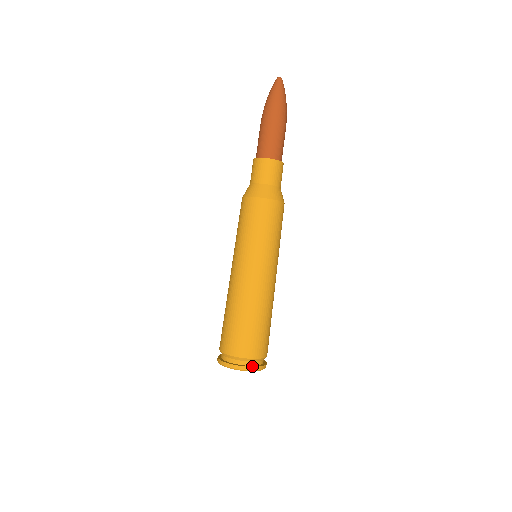
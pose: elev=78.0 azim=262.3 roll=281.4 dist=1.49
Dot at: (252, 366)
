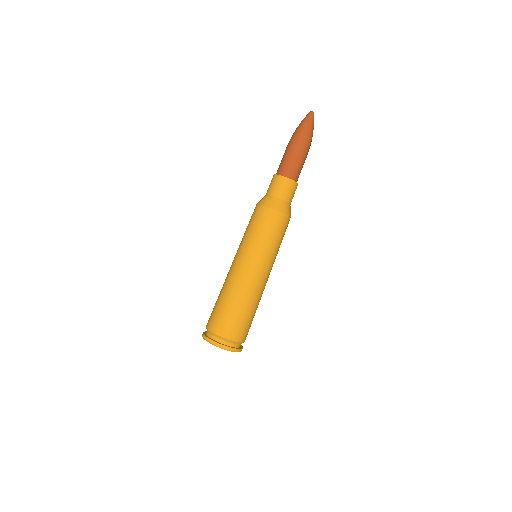
Dot at: (226, 345)
